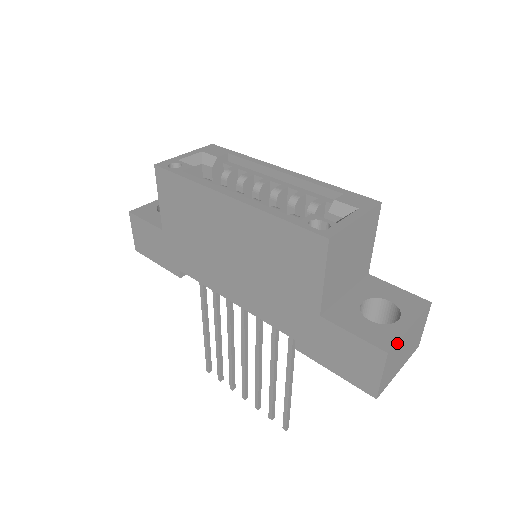
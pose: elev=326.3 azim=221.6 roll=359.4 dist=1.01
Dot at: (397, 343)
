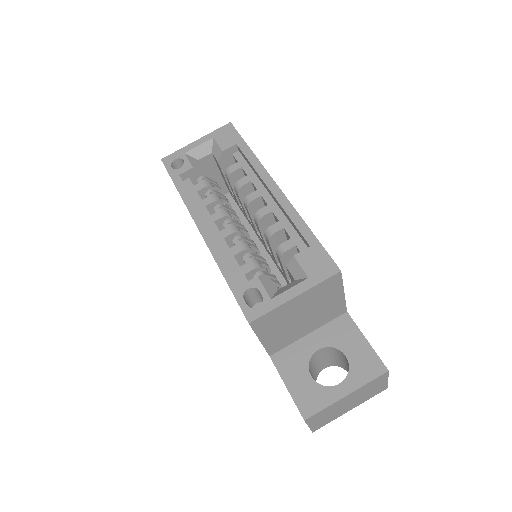
Dot at: (322, 410)
